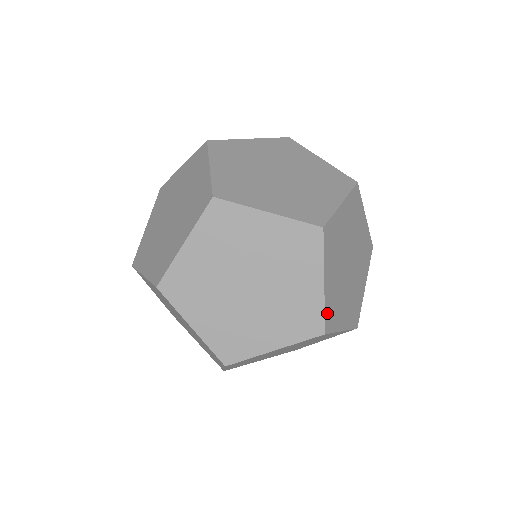
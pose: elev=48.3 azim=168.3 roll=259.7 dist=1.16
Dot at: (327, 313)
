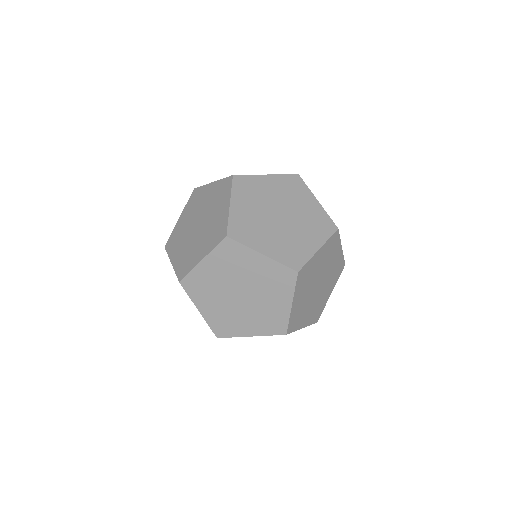
Dot at: (214, 327)
